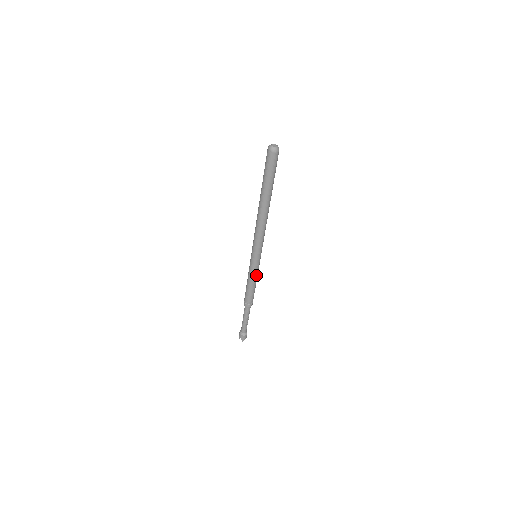
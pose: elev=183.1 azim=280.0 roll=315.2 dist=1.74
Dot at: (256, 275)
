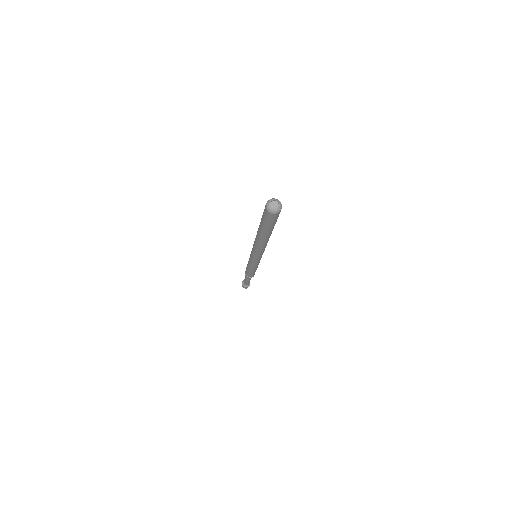
Dot at: (257, 266)
